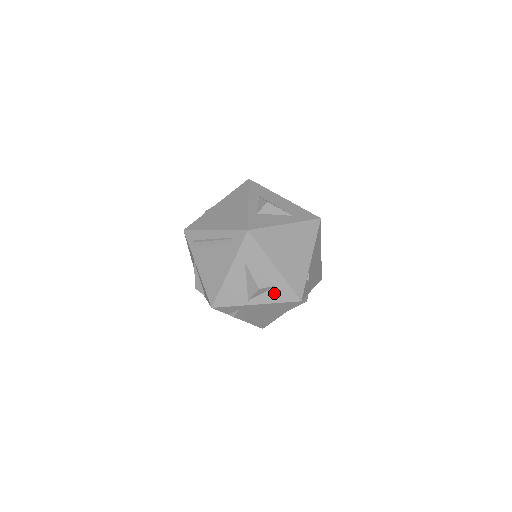
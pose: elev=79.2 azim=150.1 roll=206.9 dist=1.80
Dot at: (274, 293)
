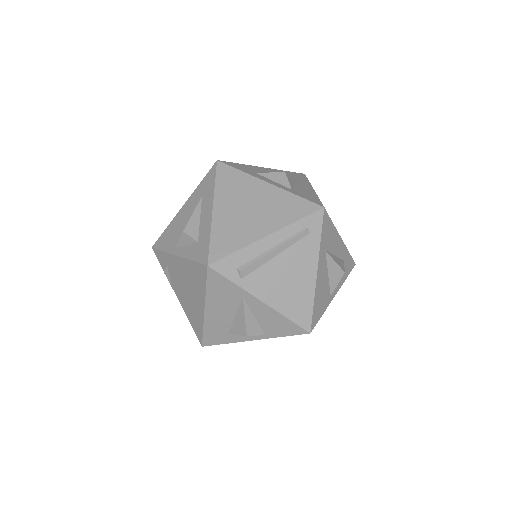
Dot at: occluded
